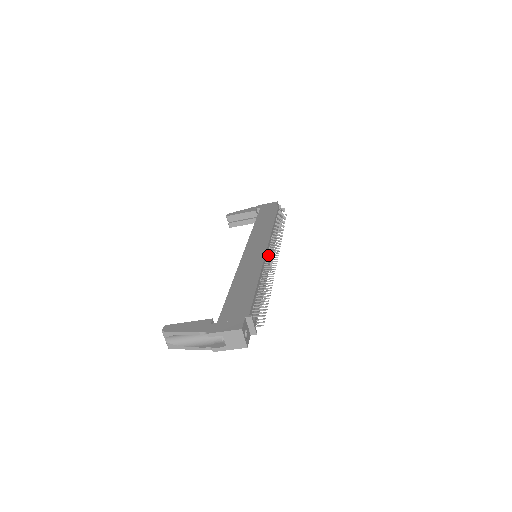
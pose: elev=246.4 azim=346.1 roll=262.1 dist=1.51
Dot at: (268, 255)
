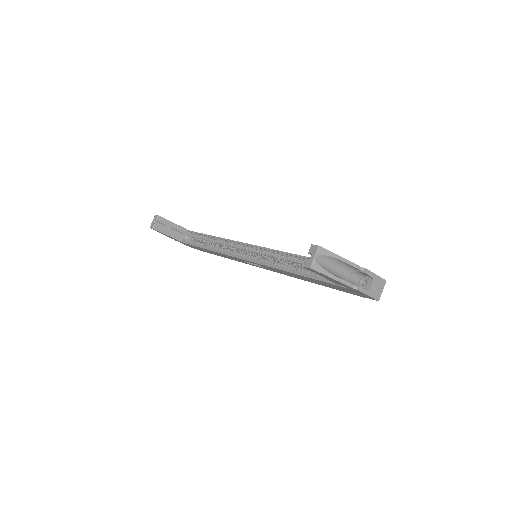
Dot at: occluded
